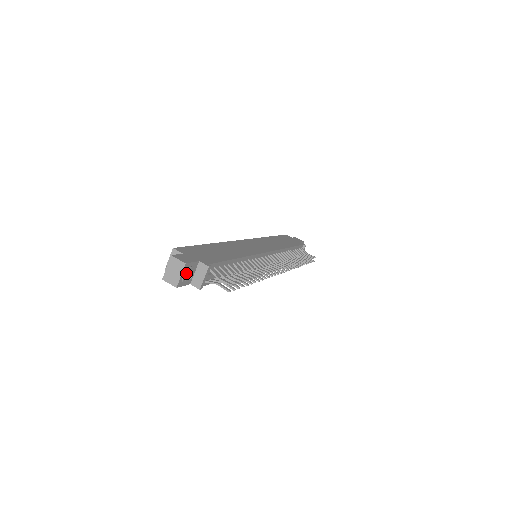
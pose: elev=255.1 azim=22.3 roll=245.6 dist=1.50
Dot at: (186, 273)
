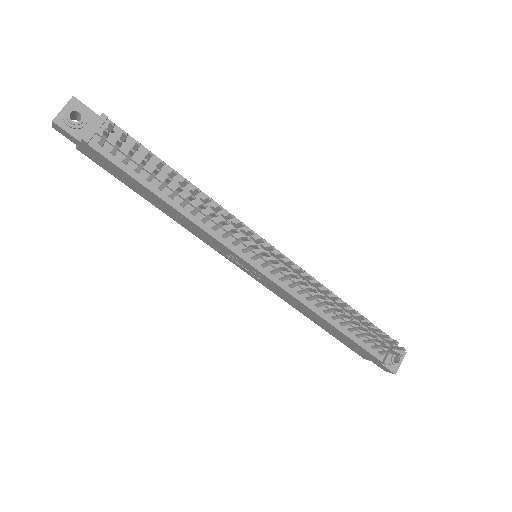
Dot at: (70, 108)
